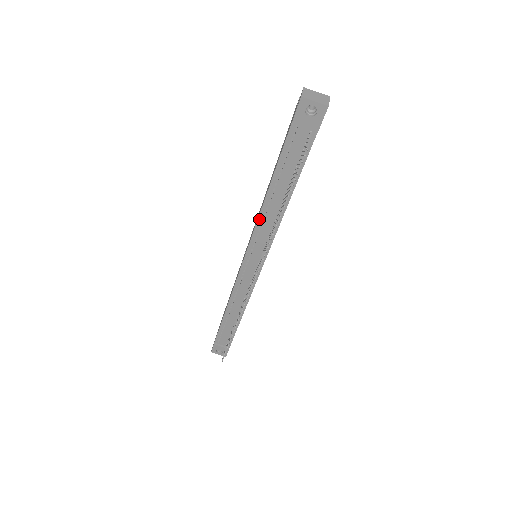
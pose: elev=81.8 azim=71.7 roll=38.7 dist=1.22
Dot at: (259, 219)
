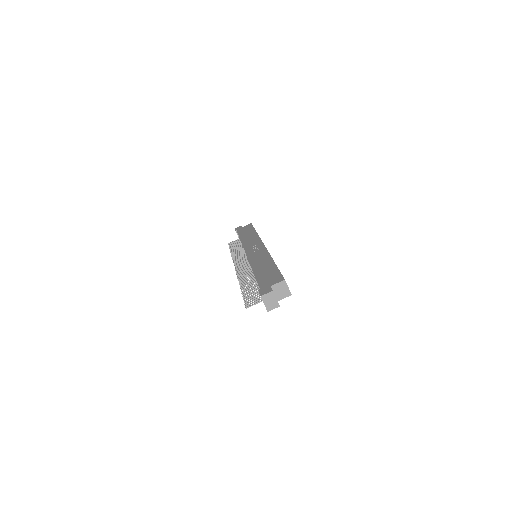
Dot at: (250, 265)
